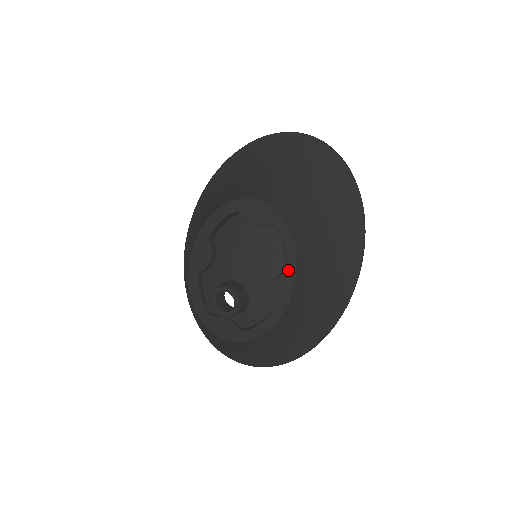
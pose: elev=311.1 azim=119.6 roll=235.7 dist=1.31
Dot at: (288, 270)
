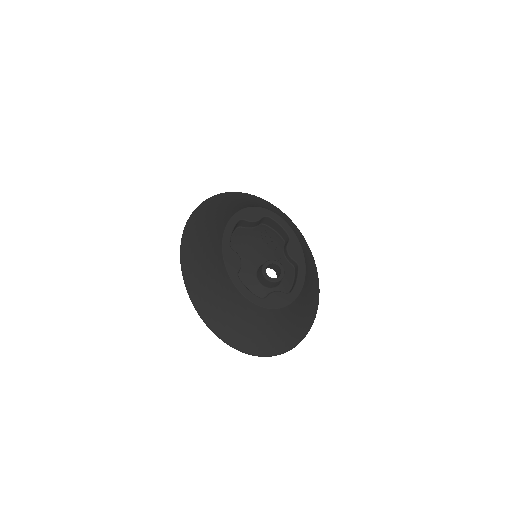
Dot at: (291, 235)
